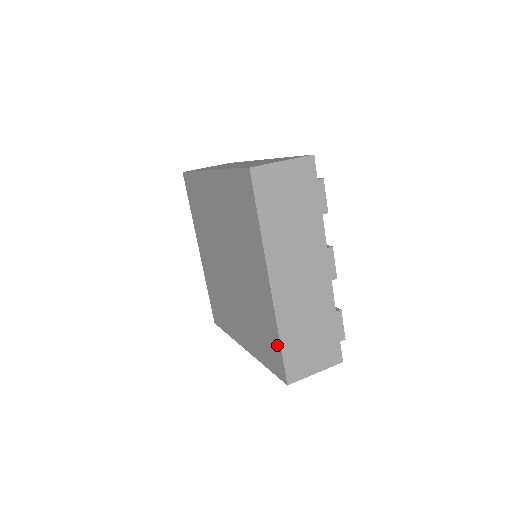
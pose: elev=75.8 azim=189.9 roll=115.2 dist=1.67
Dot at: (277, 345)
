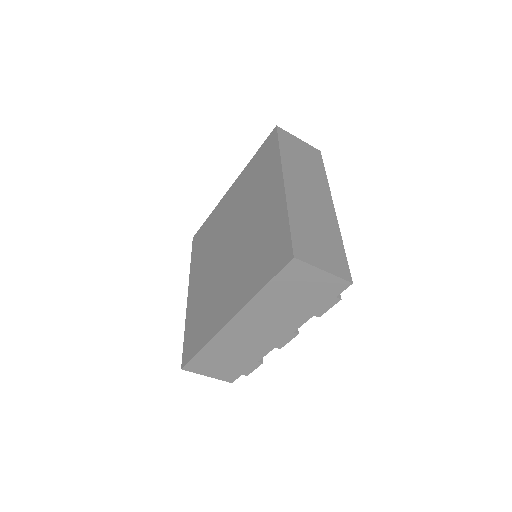
Dot at: (198, 346)
